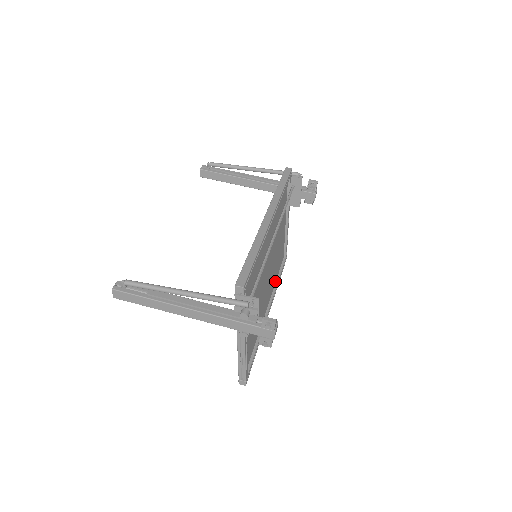
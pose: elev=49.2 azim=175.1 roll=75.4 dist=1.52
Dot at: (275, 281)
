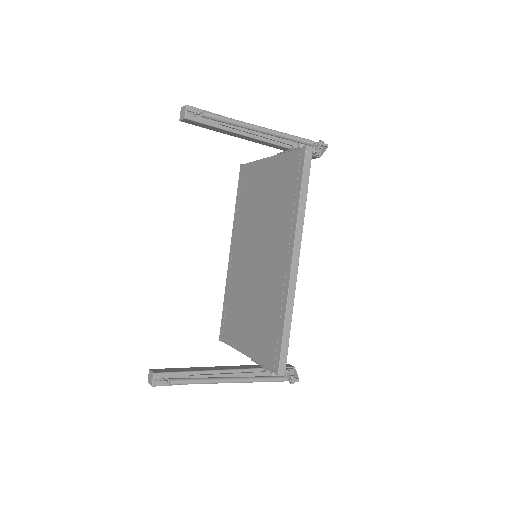
Dot at: occluded
